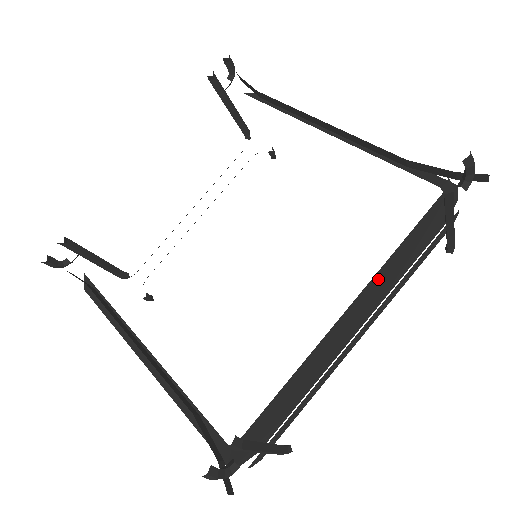
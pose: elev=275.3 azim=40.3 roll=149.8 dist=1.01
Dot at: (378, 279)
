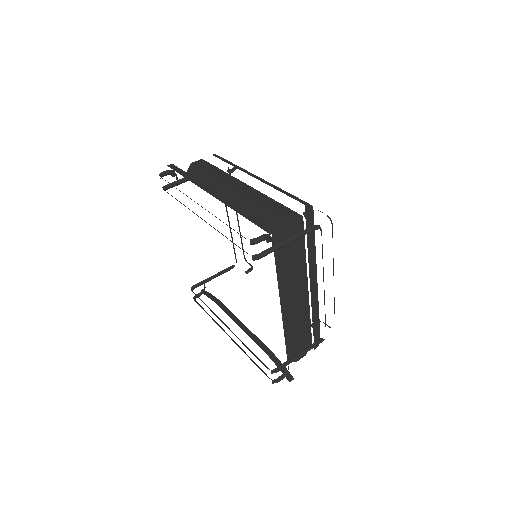
Dot at: (284, 279)
